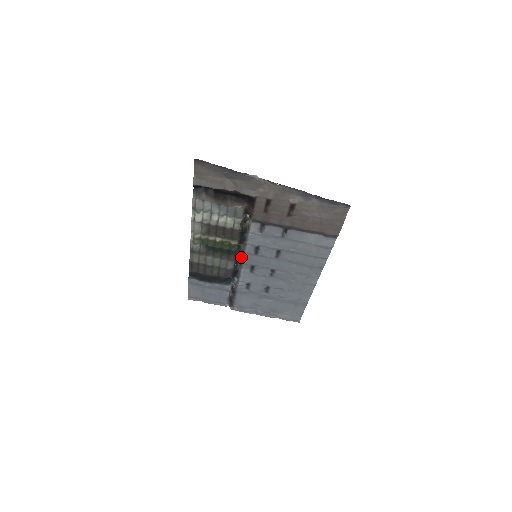
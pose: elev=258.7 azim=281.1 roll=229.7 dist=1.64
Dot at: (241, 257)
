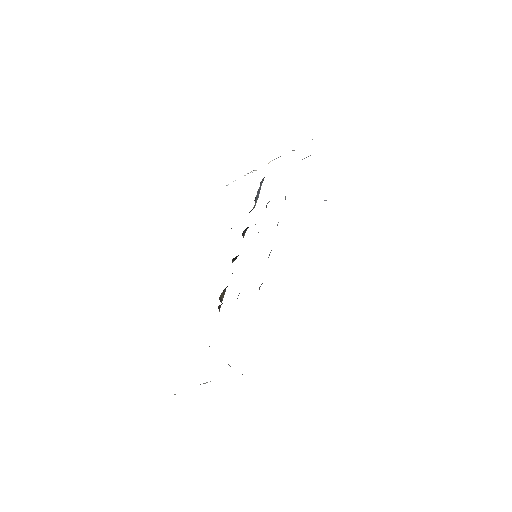
Dot at: occluded
